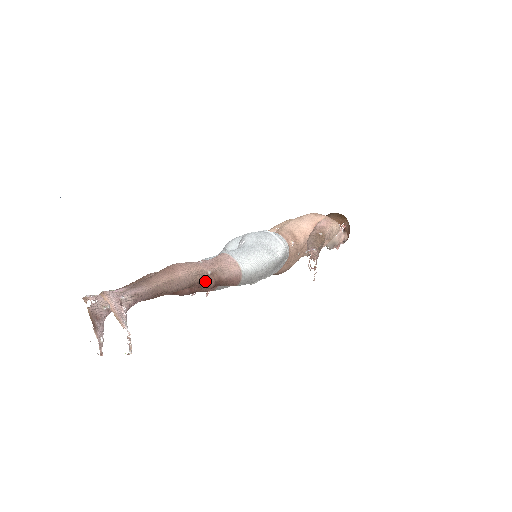
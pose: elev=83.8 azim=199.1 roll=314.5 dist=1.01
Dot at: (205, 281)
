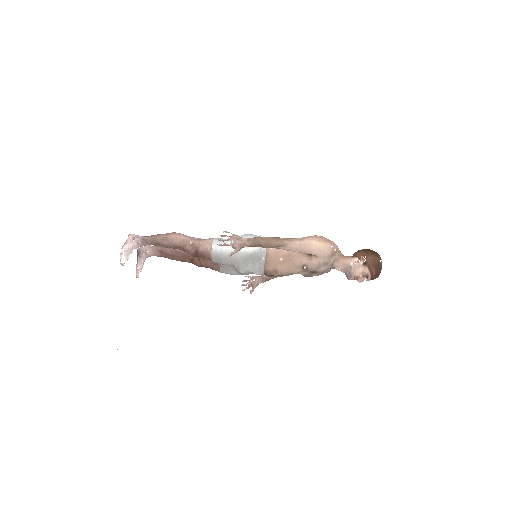
Dot at: (187, 247)
